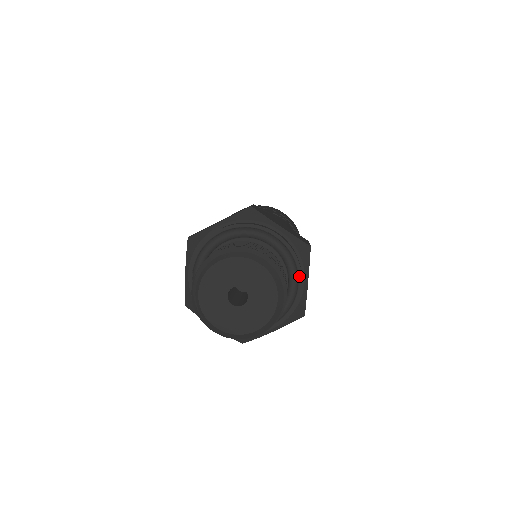
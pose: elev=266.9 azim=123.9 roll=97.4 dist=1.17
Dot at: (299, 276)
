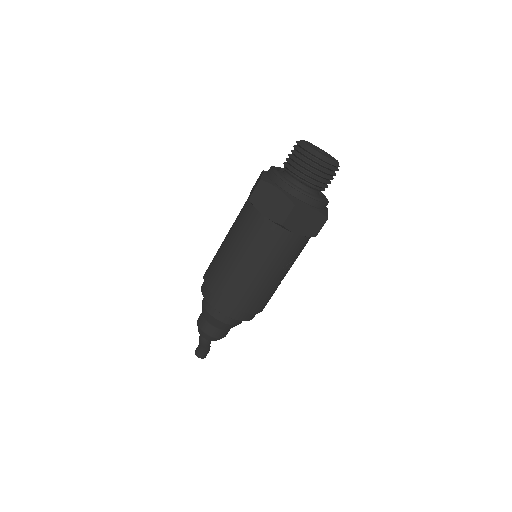
Dot at: (327, 199)
